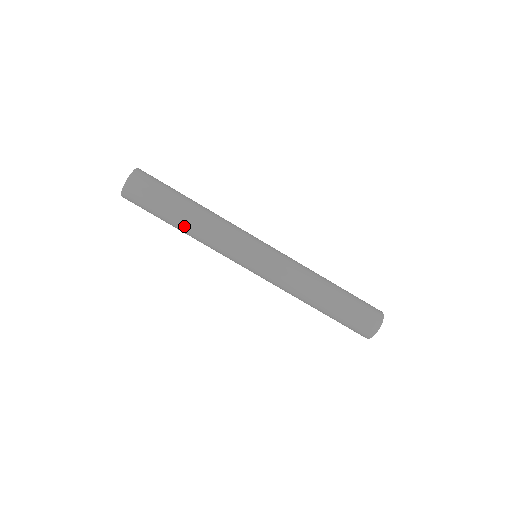
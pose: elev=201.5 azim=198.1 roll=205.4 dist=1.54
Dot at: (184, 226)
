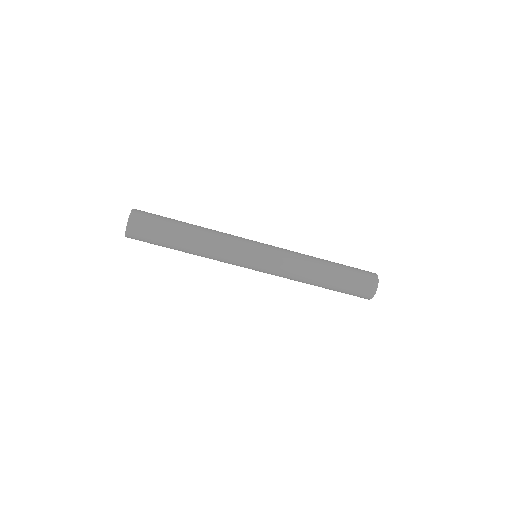
Dot at: (189, 244)
